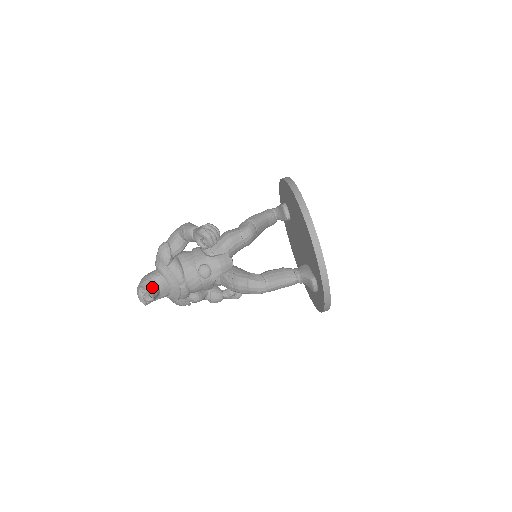
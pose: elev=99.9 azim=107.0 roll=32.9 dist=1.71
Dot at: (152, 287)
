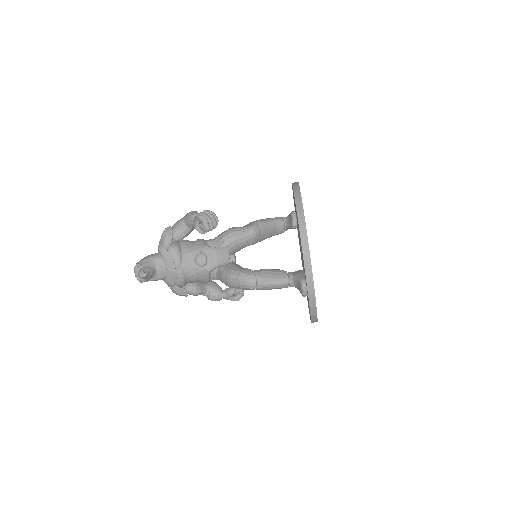
Dot at: (149, 265)
